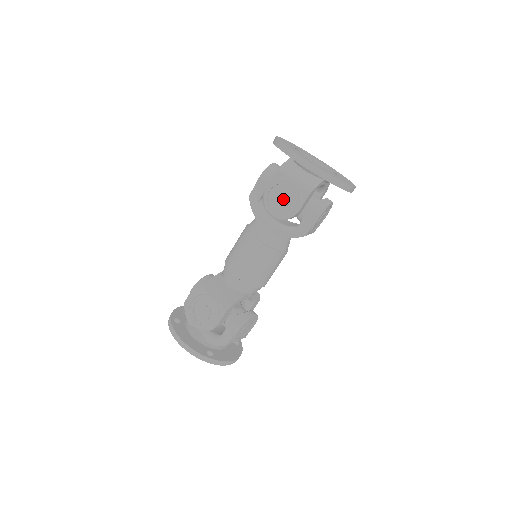
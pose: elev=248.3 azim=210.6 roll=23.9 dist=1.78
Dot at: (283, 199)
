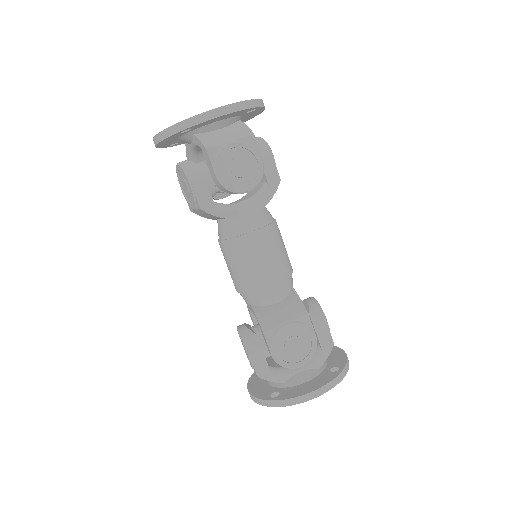
Dot at: (240, 166)
